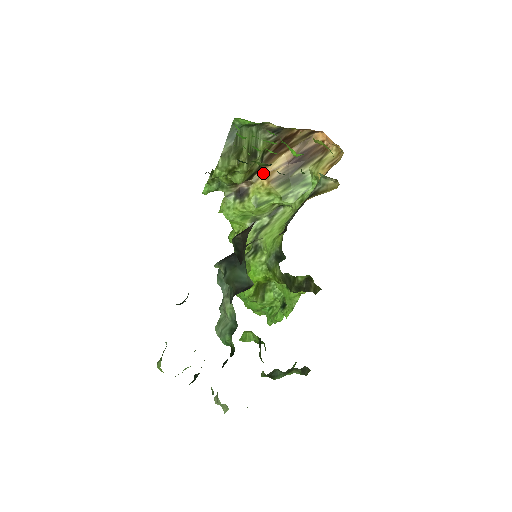
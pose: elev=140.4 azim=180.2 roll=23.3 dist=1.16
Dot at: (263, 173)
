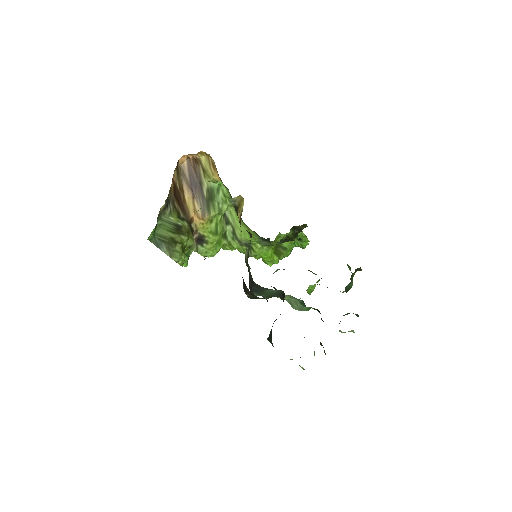
Dot at: (193, 219)
